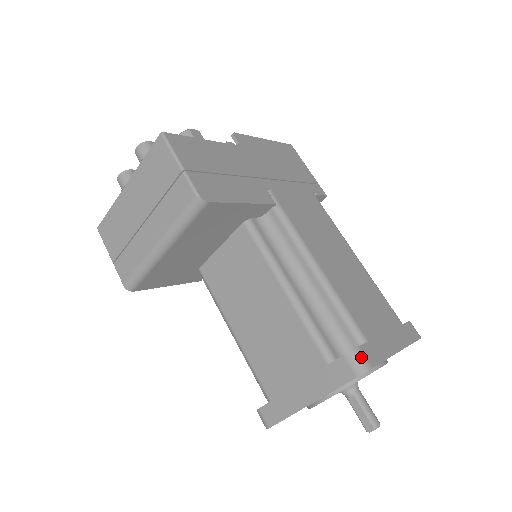
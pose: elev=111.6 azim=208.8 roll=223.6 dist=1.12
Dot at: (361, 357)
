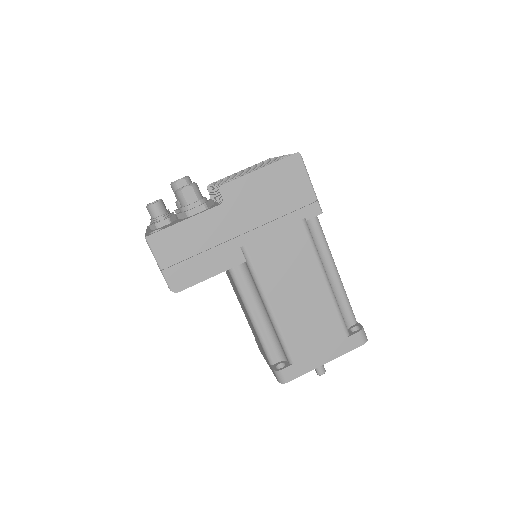
Dot at: (282, 376)
